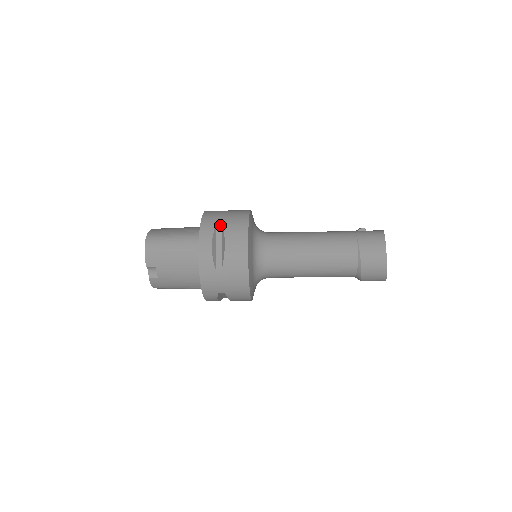
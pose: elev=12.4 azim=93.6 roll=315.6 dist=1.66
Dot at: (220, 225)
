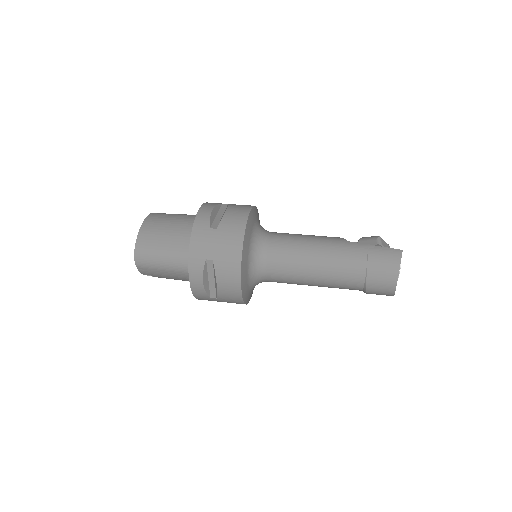
Dot at: (210, 260)
